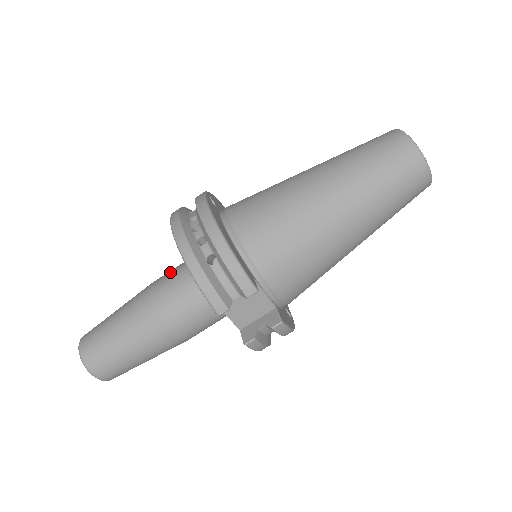
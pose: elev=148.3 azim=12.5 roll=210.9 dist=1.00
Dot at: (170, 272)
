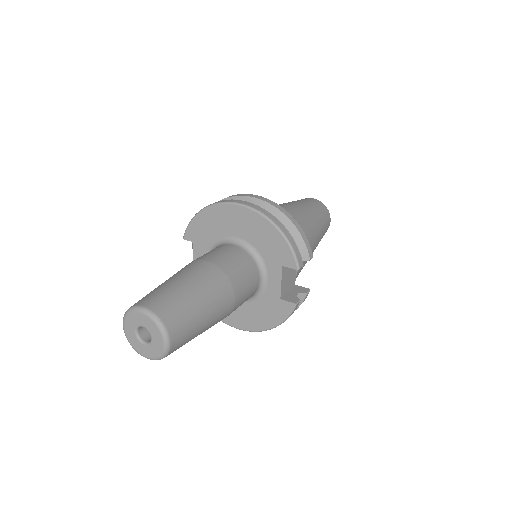
Dot at: (214, 251)
